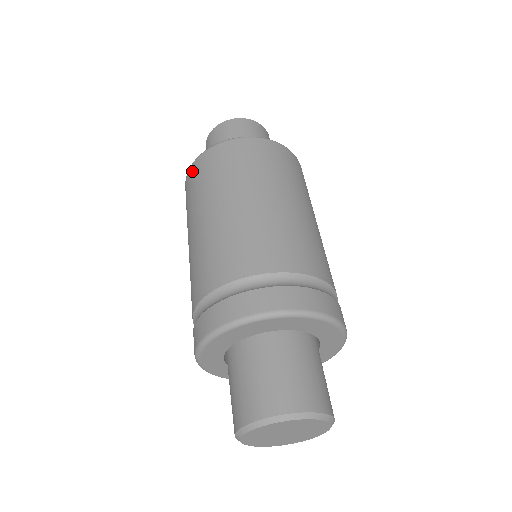
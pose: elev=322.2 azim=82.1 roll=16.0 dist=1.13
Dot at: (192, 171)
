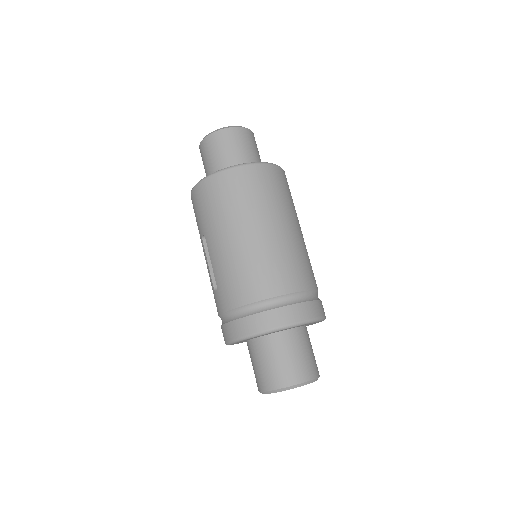
Dot at: (208, 185)
